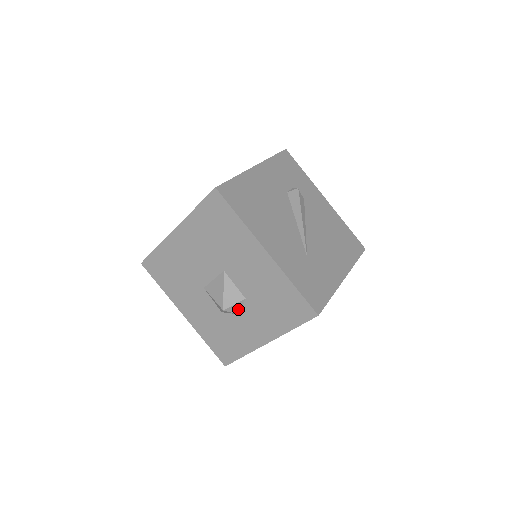
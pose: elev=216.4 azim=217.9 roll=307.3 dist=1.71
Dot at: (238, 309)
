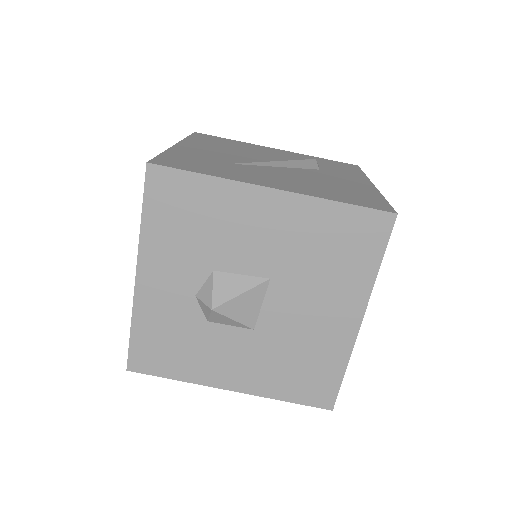
Dot at: occluded
